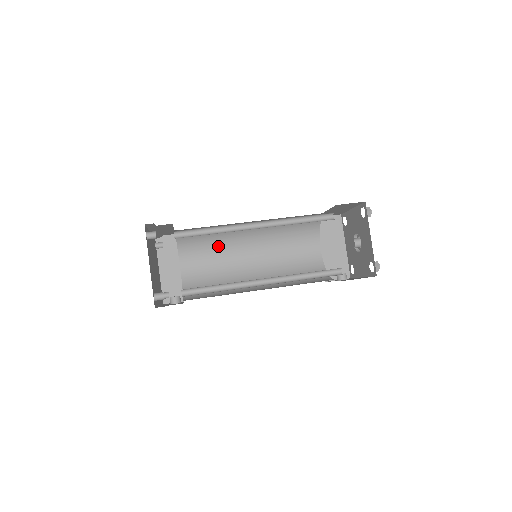
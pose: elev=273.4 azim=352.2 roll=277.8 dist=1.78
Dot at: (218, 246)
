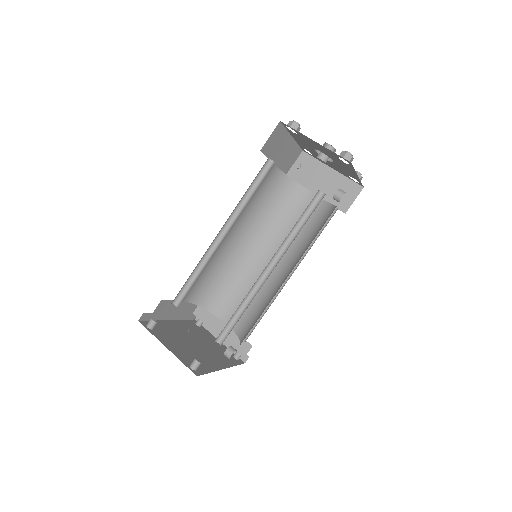
Dot at: (234, 278)
